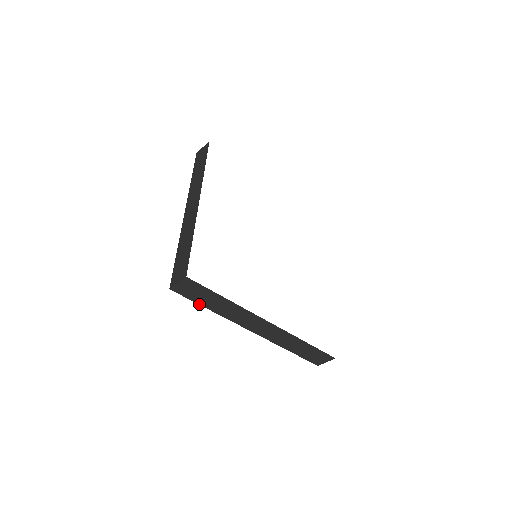
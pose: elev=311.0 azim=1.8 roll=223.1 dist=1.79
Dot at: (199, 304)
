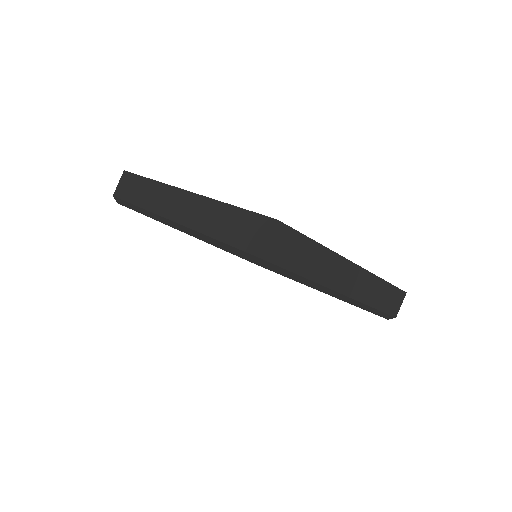
Dot at: (292, 272)
